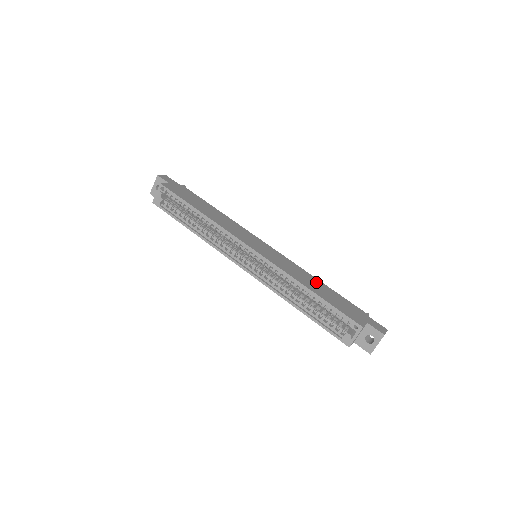
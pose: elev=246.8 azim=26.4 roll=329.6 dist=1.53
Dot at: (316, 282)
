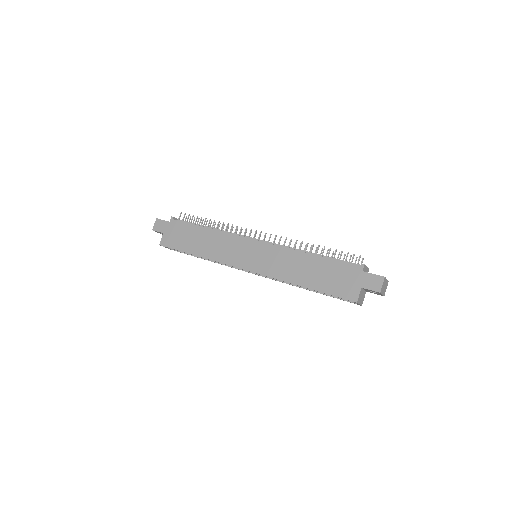
Dot at: (307, 263)
